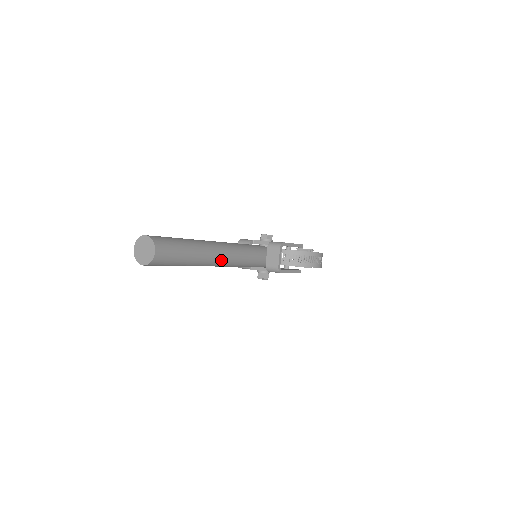
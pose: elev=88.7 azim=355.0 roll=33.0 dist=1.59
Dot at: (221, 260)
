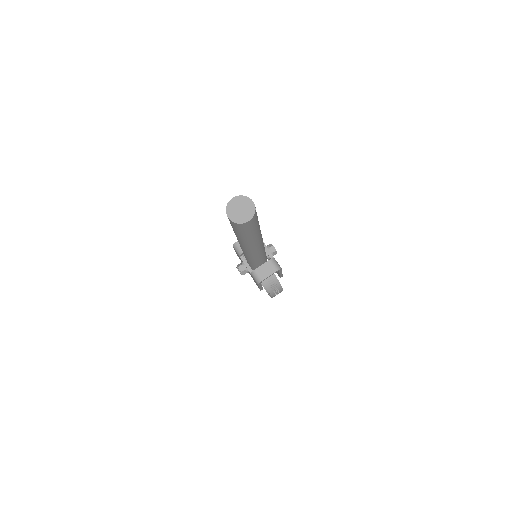
Dot at: (252, 250)
